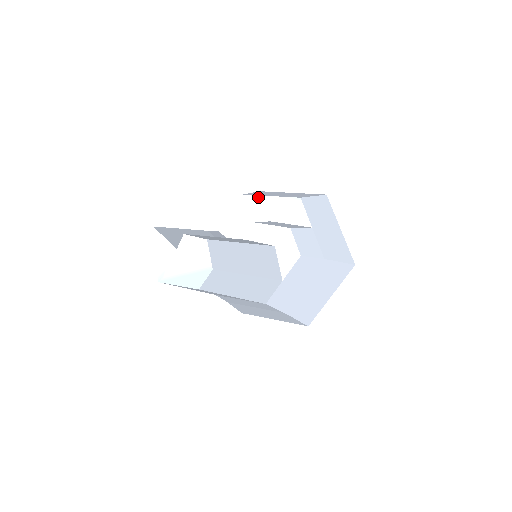
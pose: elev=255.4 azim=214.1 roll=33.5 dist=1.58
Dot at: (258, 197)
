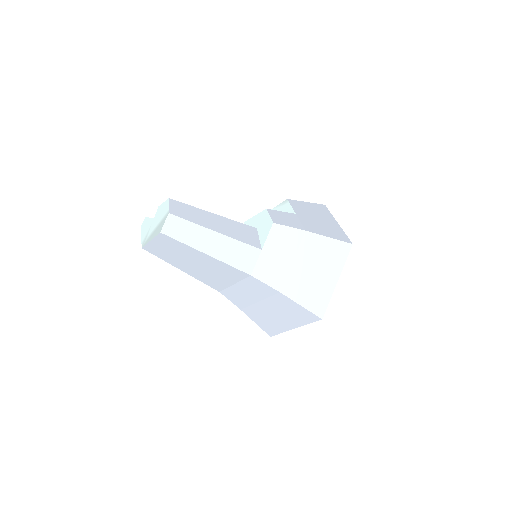
Dot at: occluded
